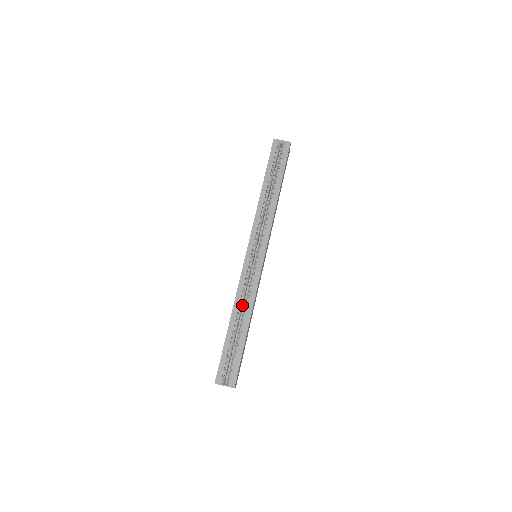
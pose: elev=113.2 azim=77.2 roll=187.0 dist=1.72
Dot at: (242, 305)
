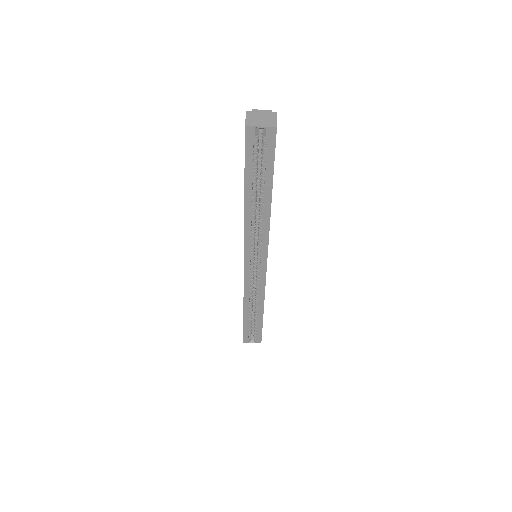
Dot at: (252, 298)
